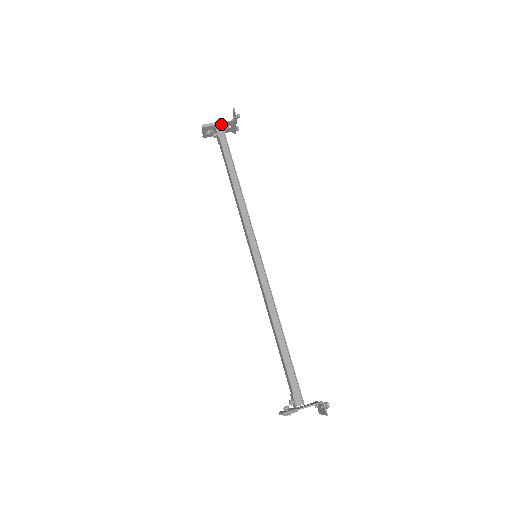
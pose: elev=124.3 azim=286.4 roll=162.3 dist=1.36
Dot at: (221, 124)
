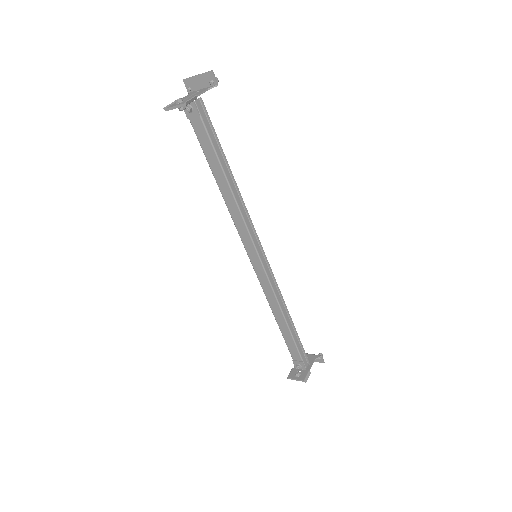
Dot at: (199, 95)
